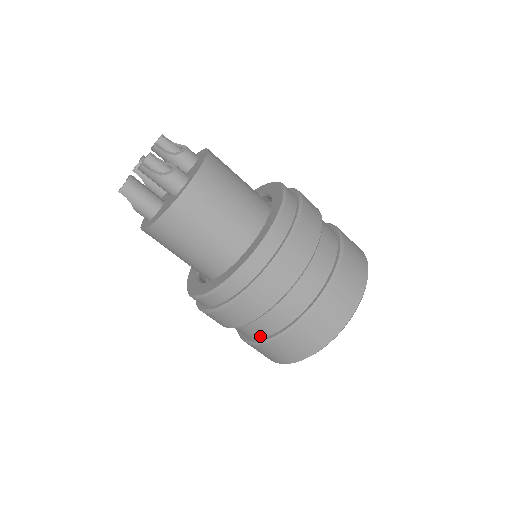
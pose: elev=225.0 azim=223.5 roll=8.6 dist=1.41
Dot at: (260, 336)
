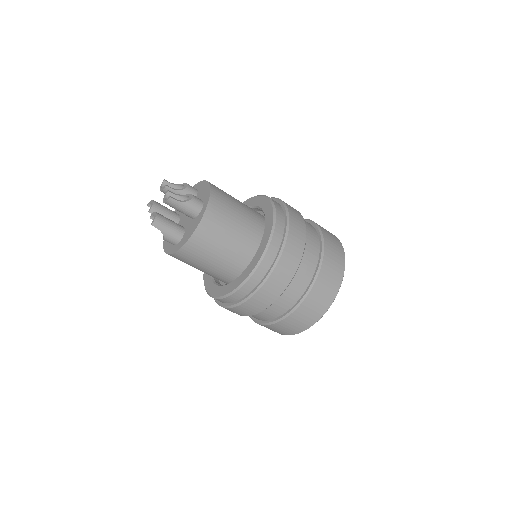
Dot at: (284, 311)
